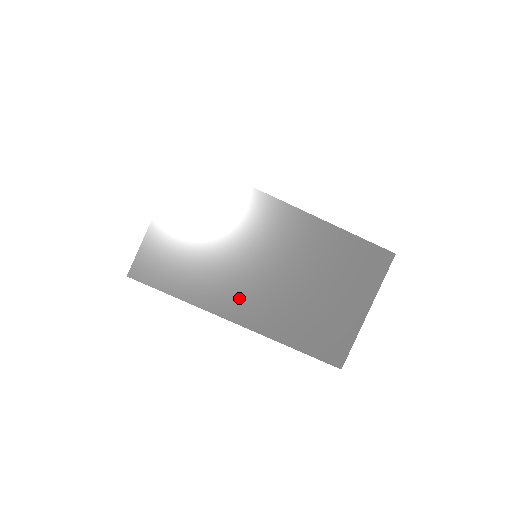
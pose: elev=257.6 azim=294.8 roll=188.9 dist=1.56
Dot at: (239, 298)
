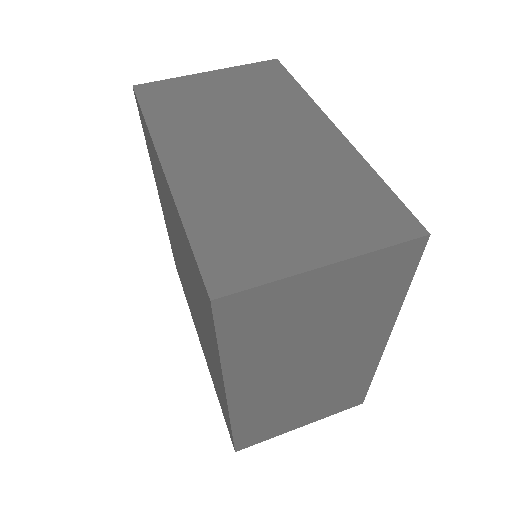
Dot at: (194, 151)
